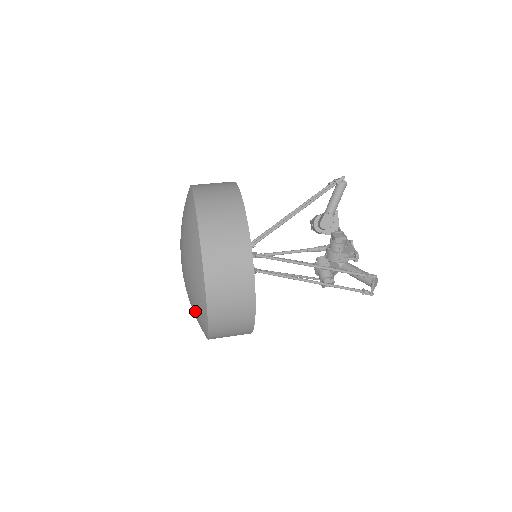
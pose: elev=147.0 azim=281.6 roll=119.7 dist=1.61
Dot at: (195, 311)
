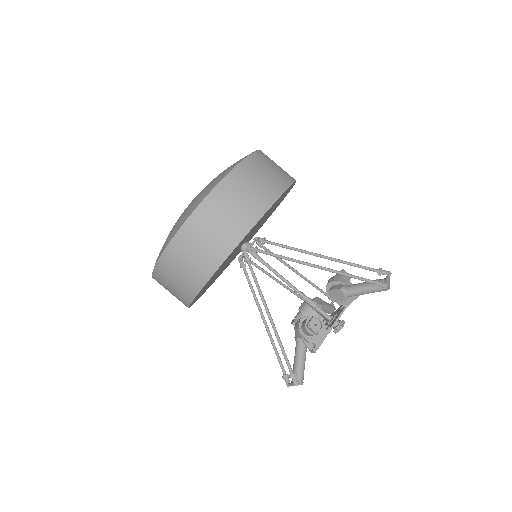
Dot at: occluded
